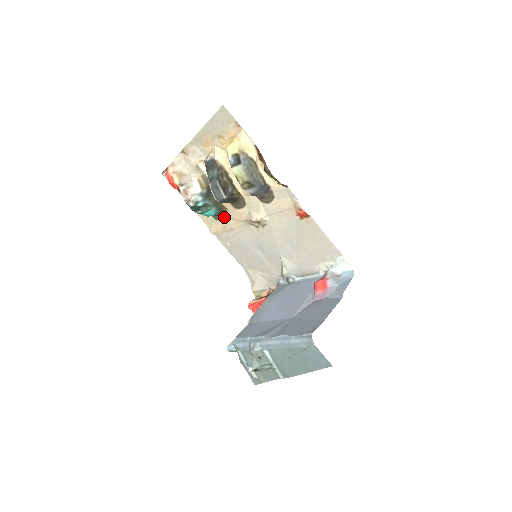
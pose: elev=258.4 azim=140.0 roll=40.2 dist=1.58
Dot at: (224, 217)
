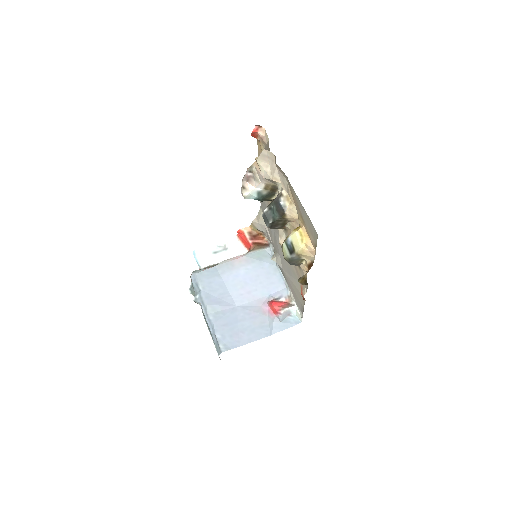
Dot at: occluded
